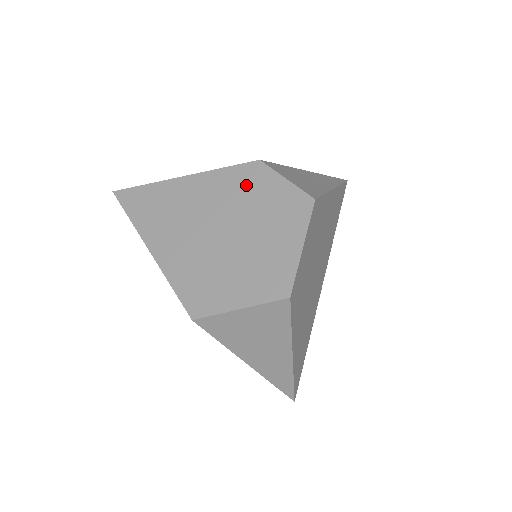
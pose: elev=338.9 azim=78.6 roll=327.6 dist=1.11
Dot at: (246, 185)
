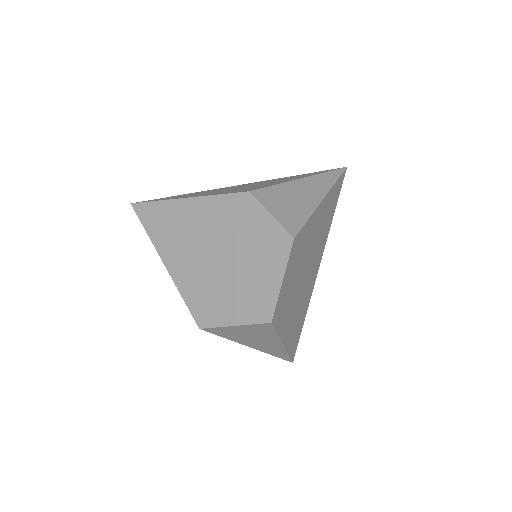
Dot at: (238, 215)
